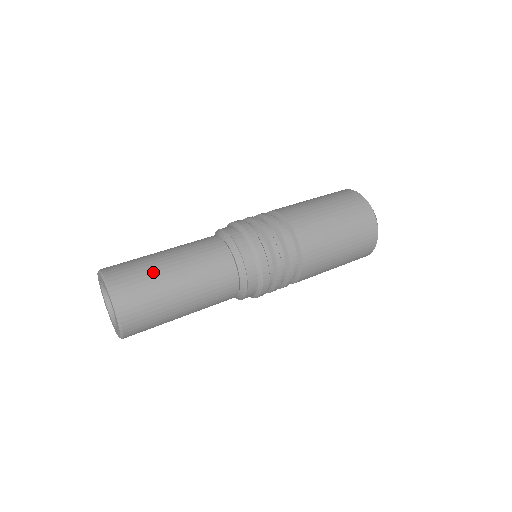
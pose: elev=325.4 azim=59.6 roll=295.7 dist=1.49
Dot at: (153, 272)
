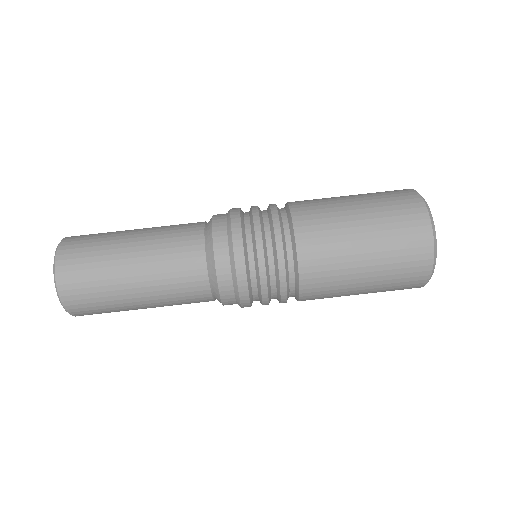
Dot at: (109, 284)
